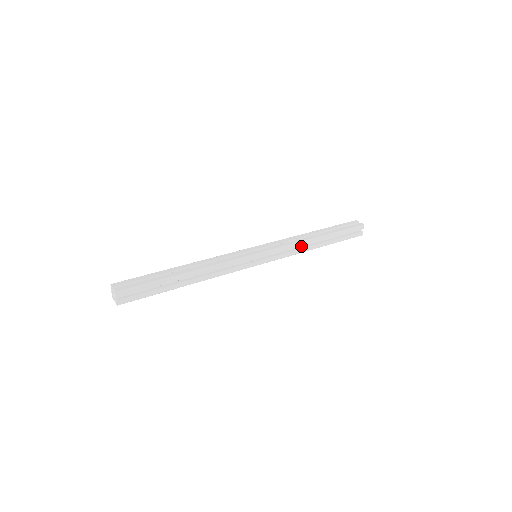
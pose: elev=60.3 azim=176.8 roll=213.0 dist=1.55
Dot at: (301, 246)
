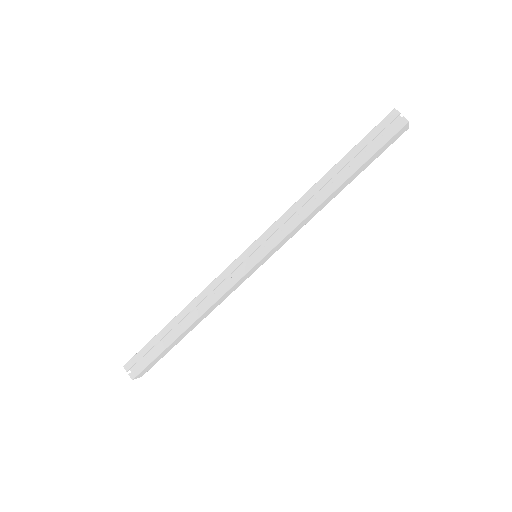
Dot at: (310, 206)
